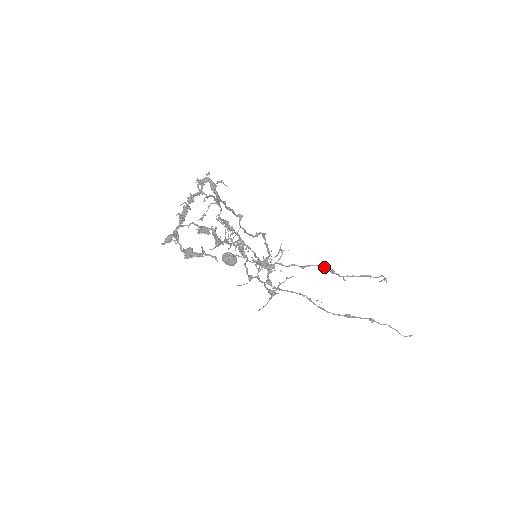
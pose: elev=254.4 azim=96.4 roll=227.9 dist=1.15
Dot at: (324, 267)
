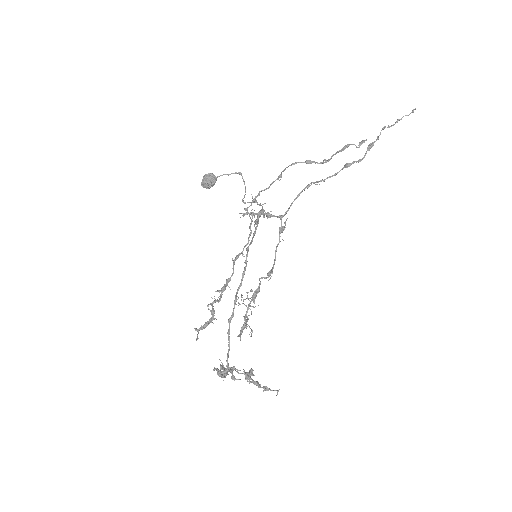
Dot at: occluded
